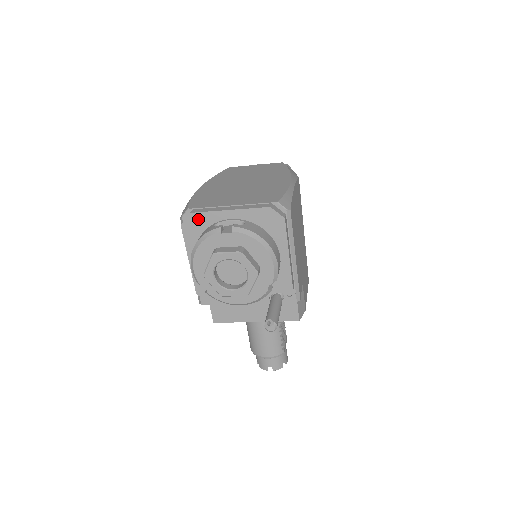
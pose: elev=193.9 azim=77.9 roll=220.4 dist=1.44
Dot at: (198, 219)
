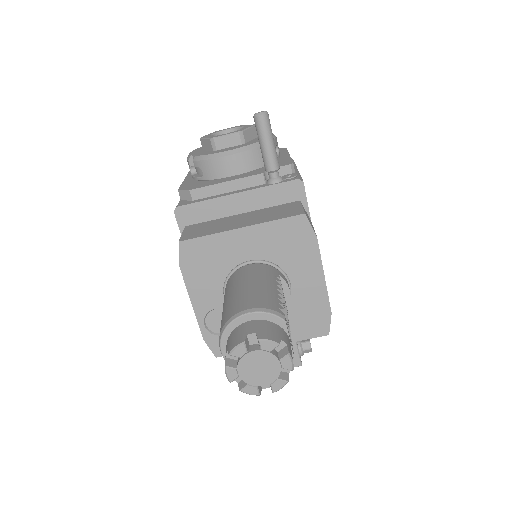
Dot at: occluded
